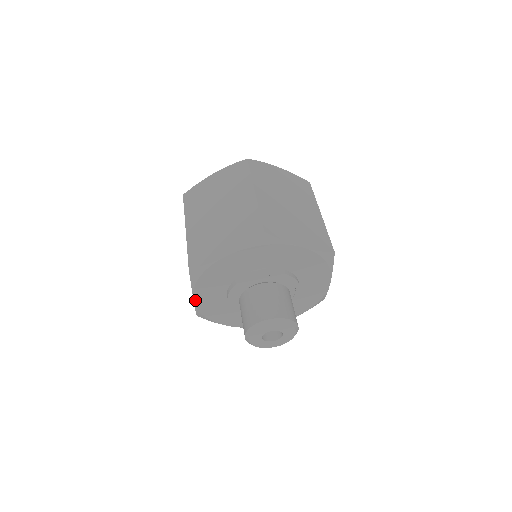
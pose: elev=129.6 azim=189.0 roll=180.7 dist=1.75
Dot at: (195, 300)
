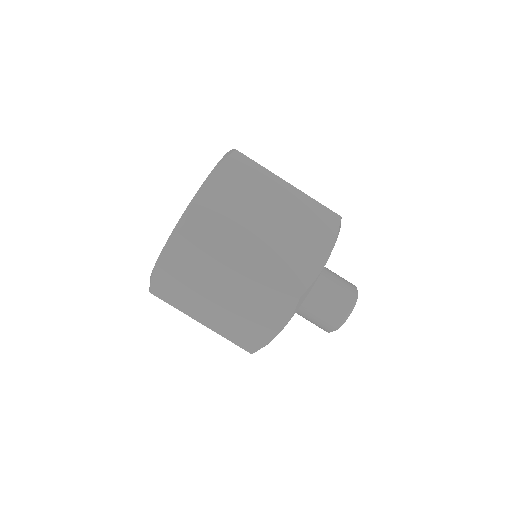
Dot at: occluded
